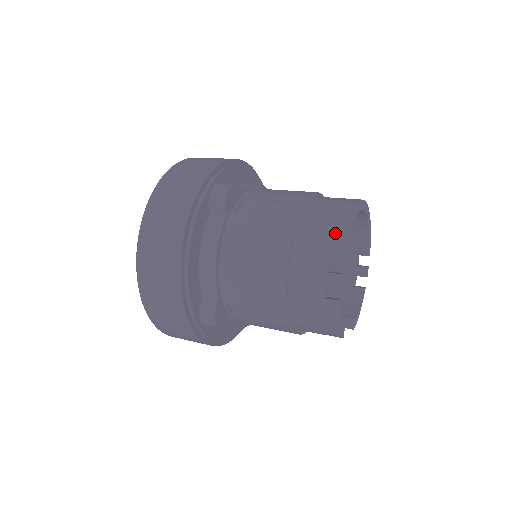
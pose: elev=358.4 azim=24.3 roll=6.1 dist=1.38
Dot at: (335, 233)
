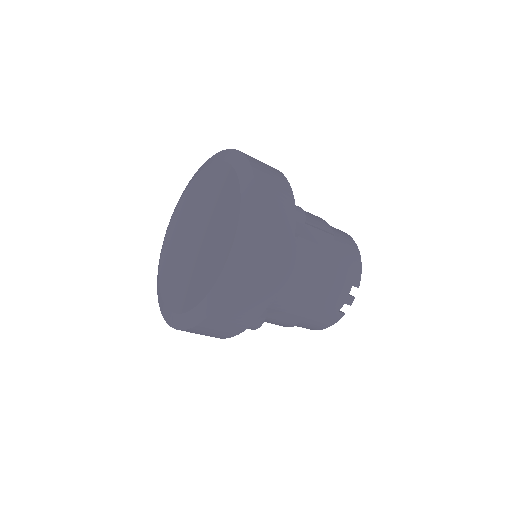
Dot at: (356, 267)
